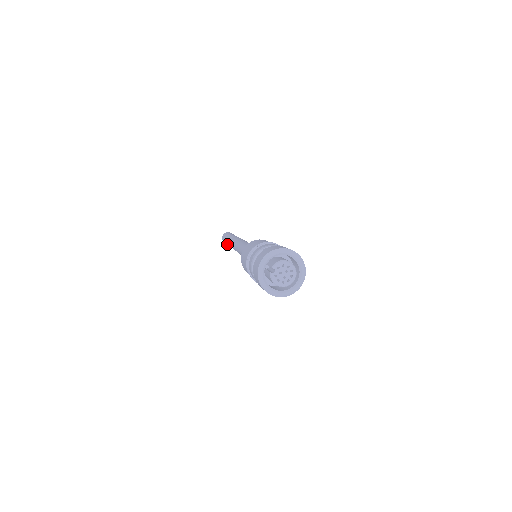
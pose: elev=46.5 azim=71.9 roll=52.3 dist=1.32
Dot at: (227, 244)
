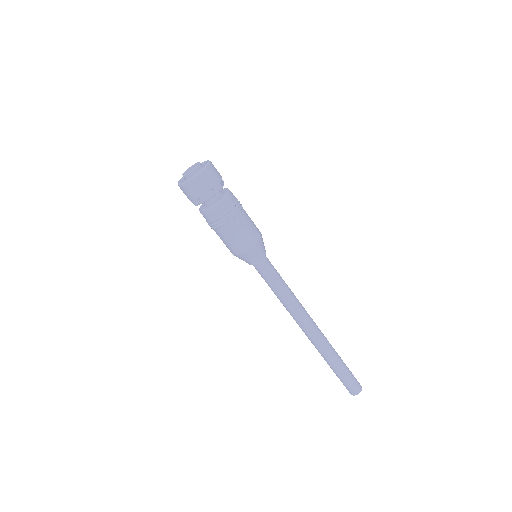
Dot at: (339, 374)
